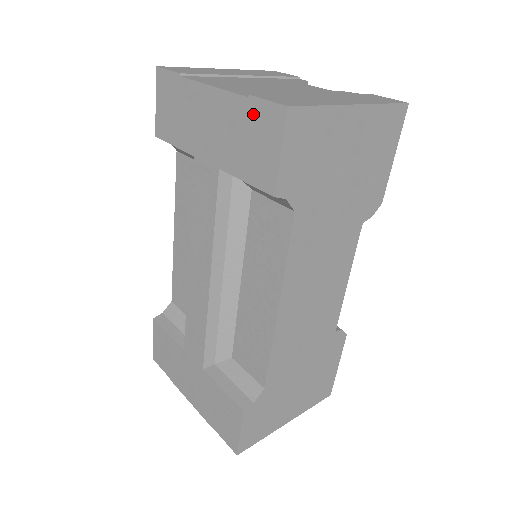
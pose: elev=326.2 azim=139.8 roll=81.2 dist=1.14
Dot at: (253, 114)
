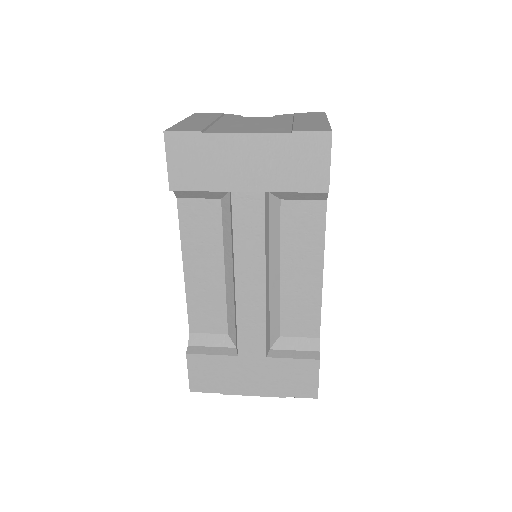
Dot at: (299, 143)
